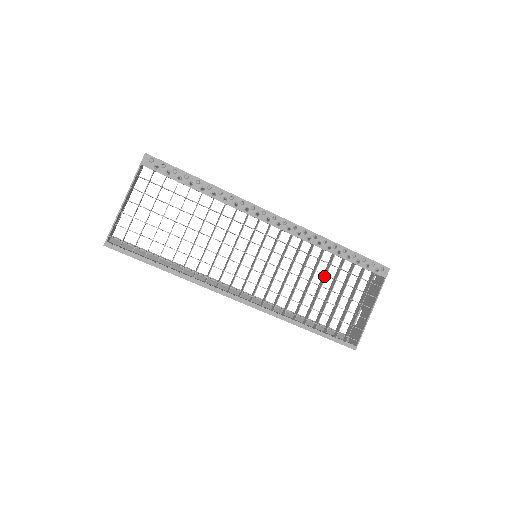
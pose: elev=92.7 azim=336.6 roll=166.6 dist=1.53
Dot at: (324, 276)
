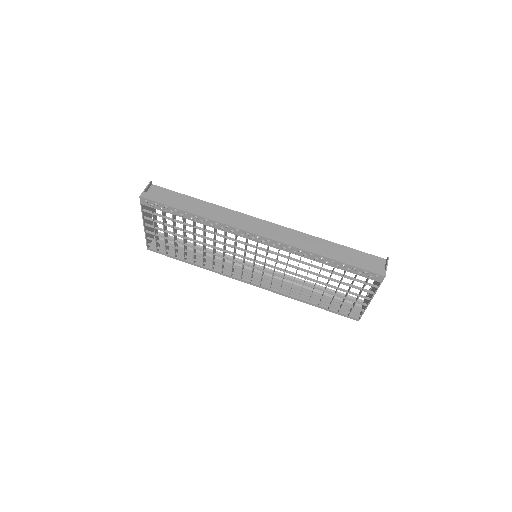
Dot at: (318, 275)
